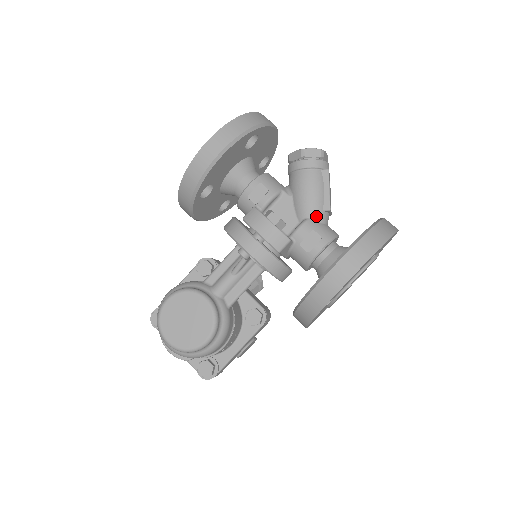
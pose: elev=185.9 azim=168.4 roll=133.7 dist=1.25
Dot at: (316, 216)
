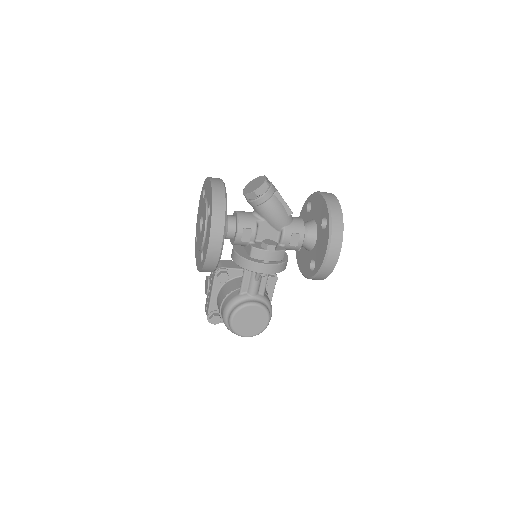
Dot at: (287, 223)
